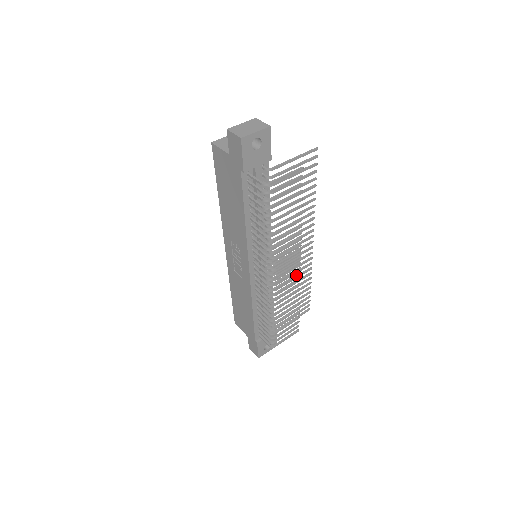
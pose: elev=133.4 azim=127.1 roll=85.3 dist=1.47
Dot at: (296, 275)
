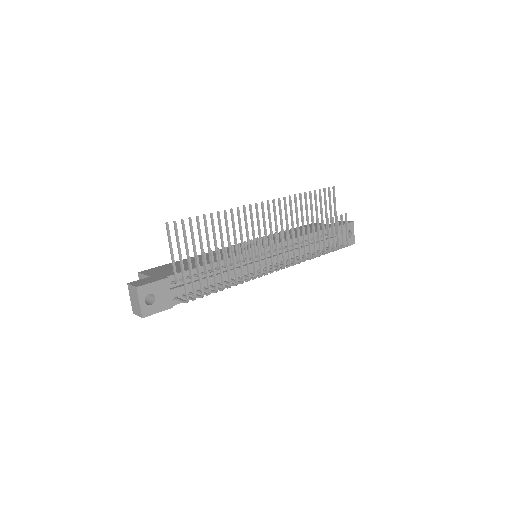
Dot at: (286, 236)
